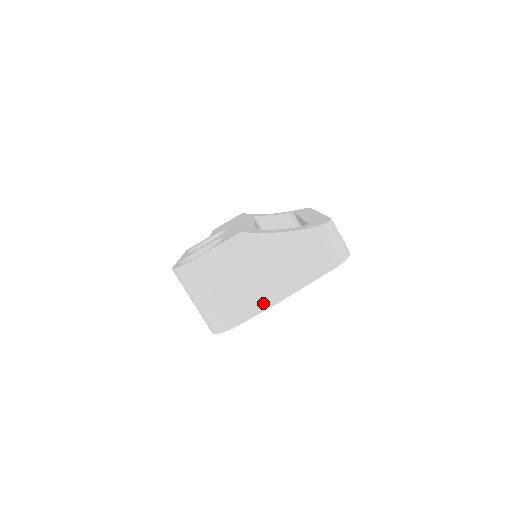
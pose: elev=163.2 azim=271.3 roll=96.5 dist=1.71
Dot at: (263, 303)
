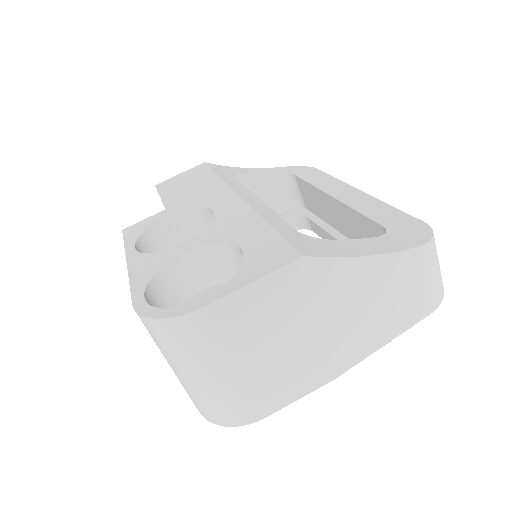
Dot at: (315, 379)
